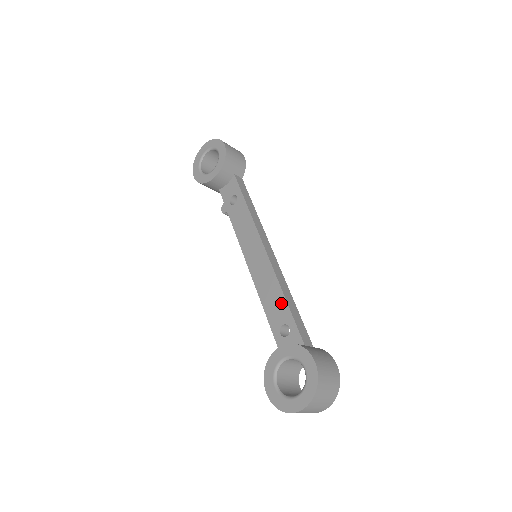
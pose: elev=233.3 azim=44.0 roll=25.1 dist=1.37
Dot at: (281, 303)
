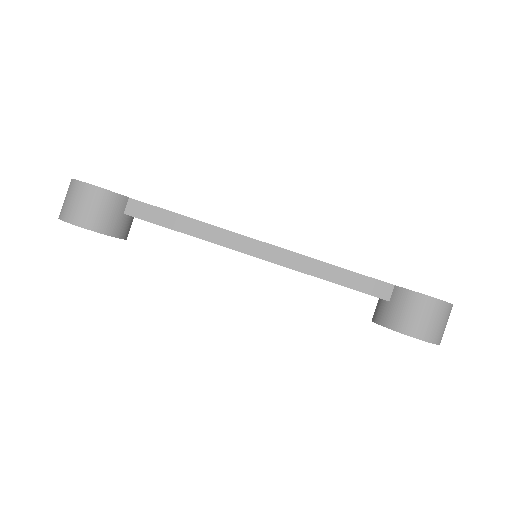
Dot at: occluded
